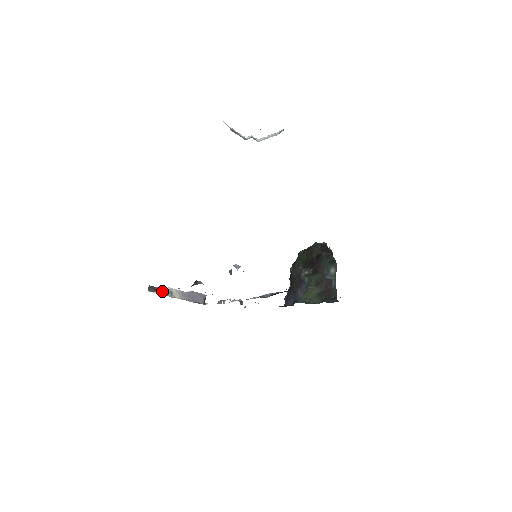
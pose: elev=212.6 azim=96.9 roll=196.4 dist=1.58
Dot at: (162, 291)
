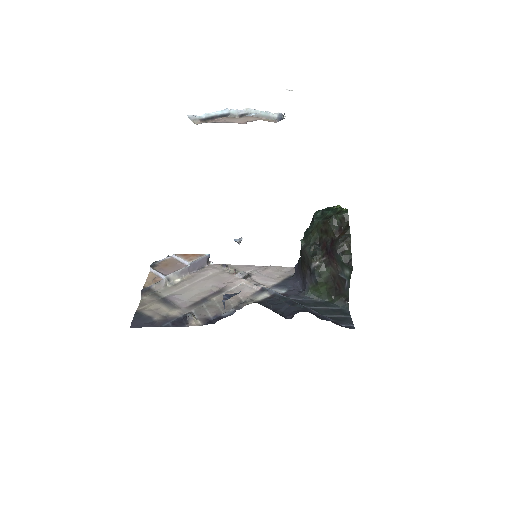
Dot at: (157, 286)
